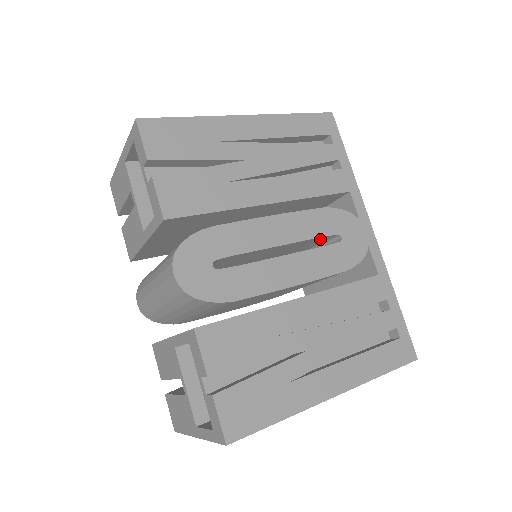
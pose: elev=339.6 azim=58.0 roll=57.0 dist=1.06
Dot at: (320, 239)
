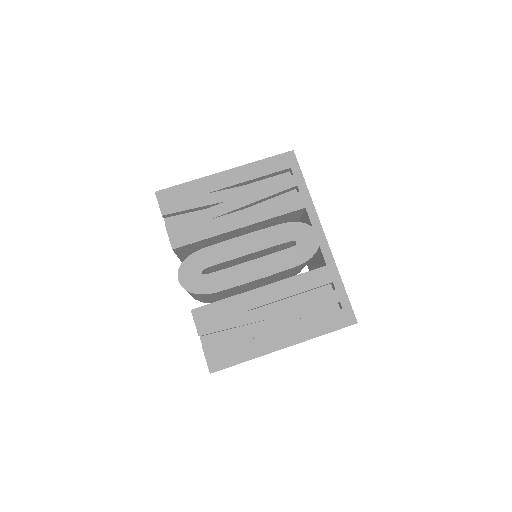
Dot at: (283, 245)
